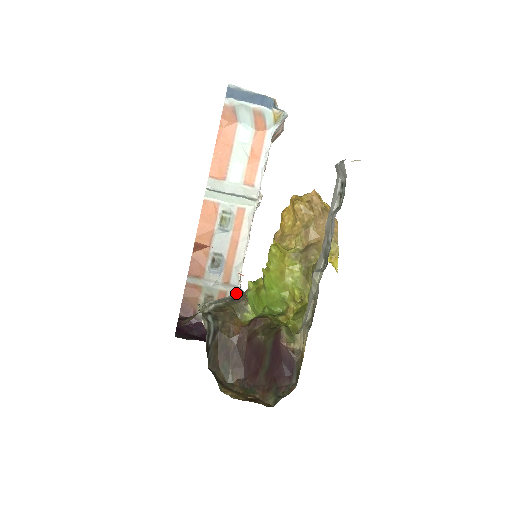
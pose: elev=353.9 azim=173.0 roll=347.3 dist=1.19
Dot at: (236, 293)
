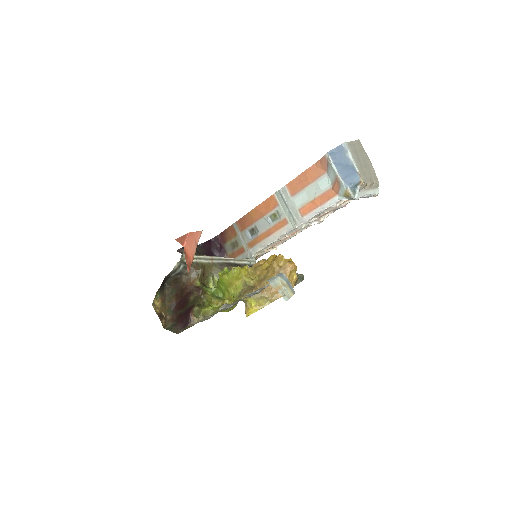
Dot at: (242, 259)
